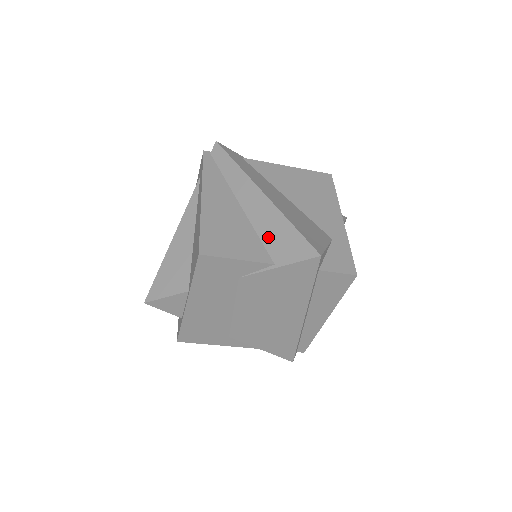
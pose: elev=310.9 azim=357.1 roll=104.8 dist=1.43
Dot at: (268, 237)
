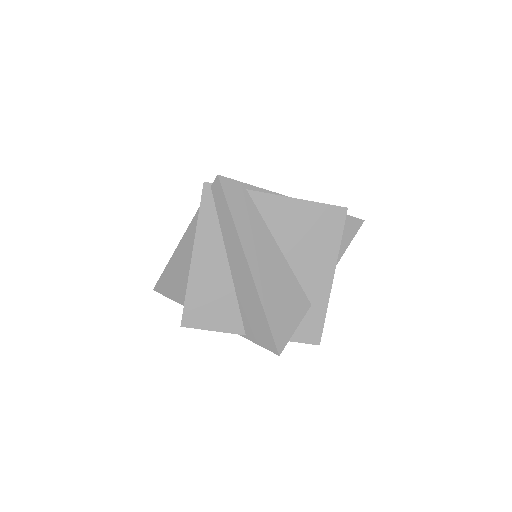
Dot at: (245, 311)
